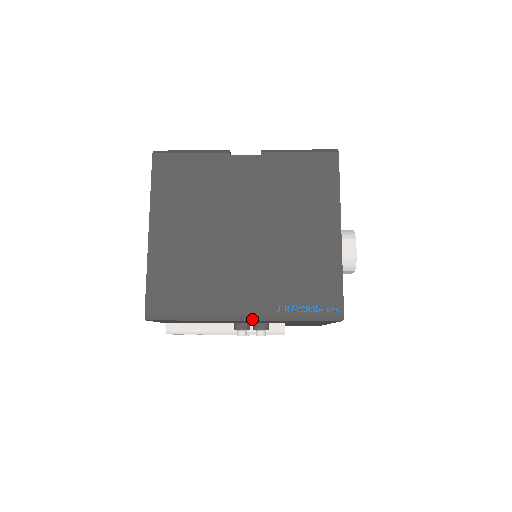
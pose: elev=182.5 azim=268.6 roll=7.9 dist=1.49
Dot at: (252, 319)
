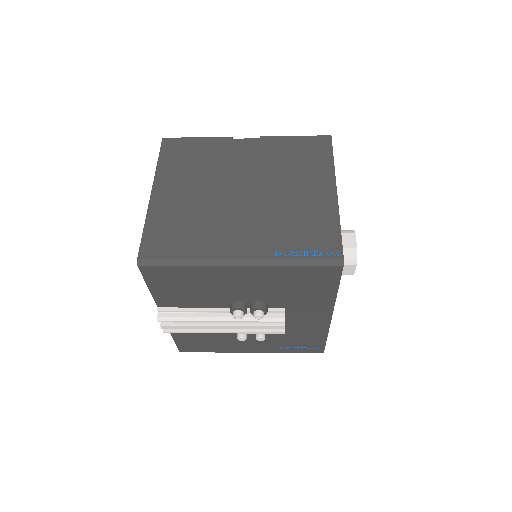
Dot at: (248, 264)
